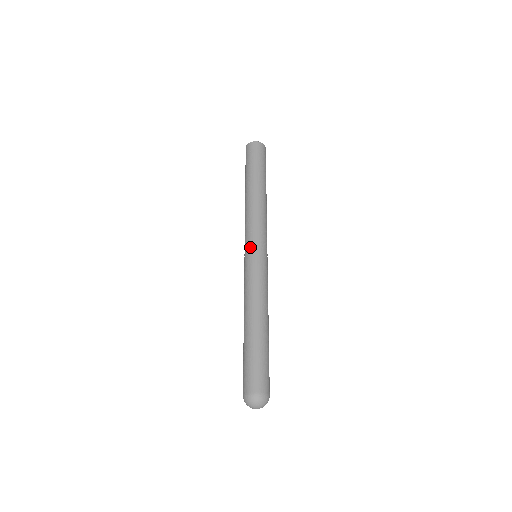
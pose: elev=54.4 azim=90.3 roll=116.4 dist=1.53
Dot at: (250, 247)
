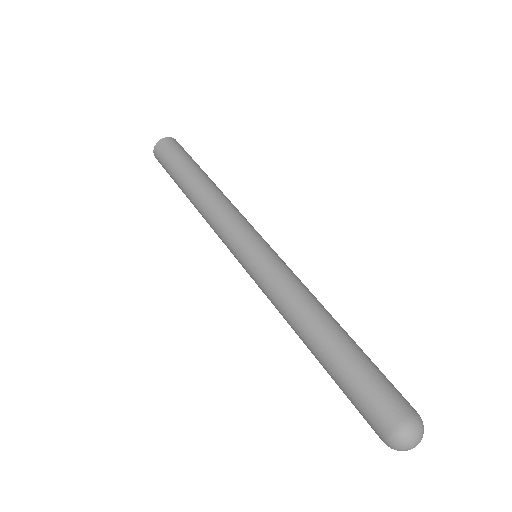
Dot at: (241, 249)
